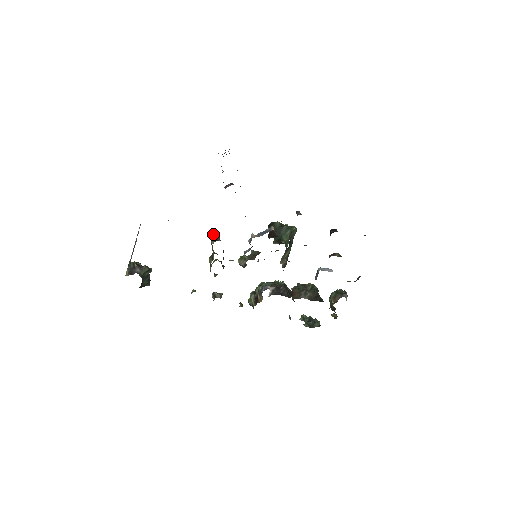
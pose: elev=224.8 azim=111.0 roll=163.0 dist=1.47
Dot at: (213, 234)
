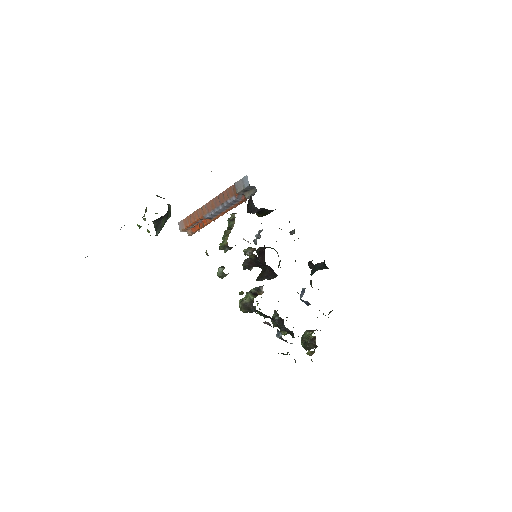
Dot at: occluded
